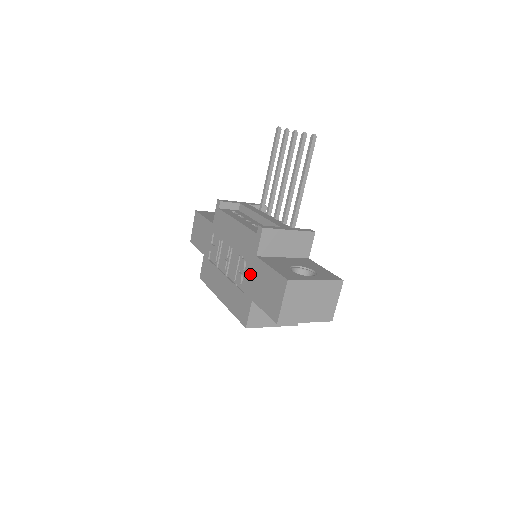
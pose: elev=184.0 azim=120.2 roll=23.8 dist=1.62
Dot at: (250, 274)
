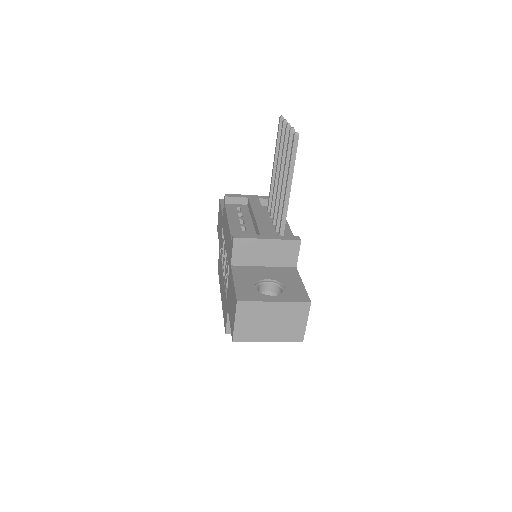
Dot at: (228, 282)
